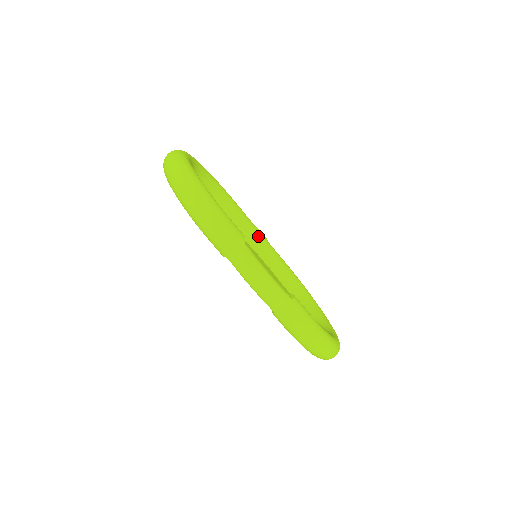
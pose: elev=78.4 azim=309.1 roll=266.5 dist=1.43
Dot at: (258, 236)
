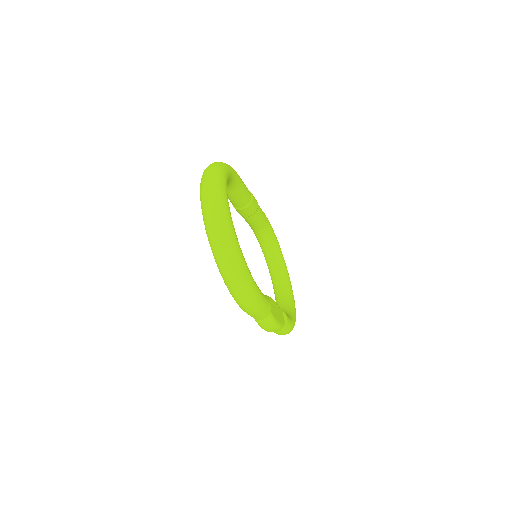
Dot at: (252, 207)
